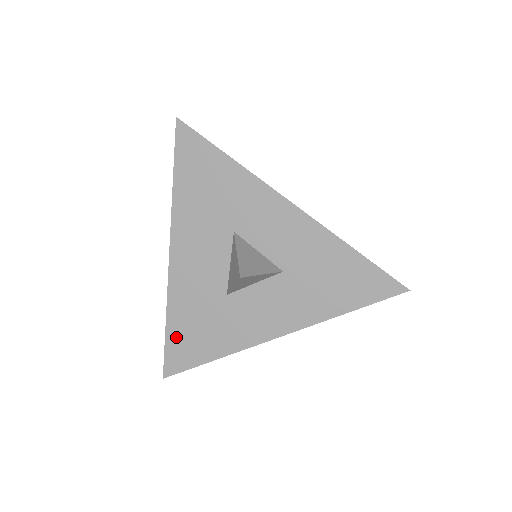
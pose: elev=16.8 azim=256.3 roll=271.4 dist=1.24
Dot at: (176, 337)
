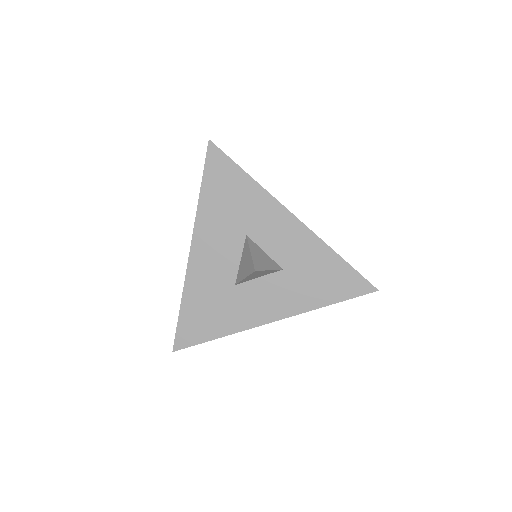
Dot at: (188, 317)
